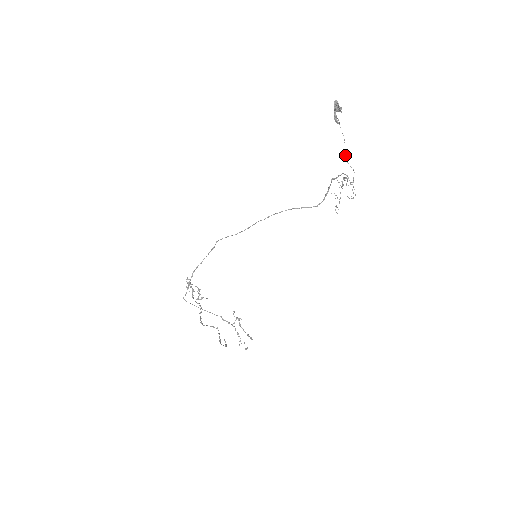
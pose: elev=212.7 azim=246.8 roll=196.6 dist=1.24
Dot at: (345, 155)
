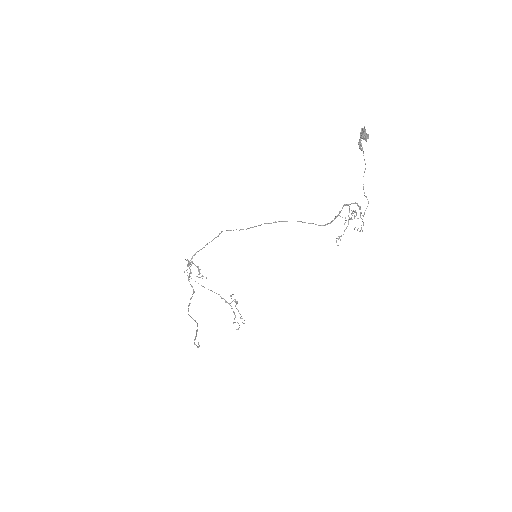
Dot at: (363, 184)
